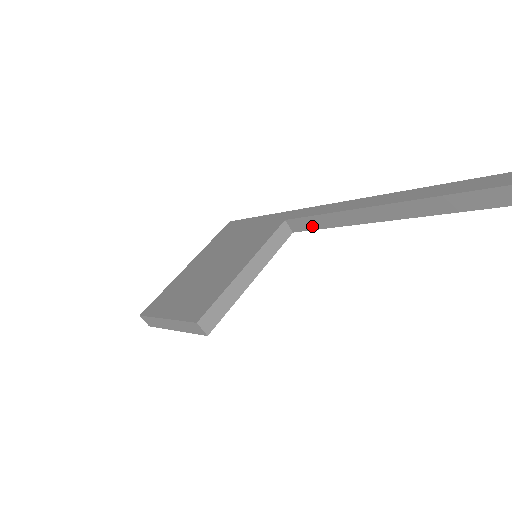
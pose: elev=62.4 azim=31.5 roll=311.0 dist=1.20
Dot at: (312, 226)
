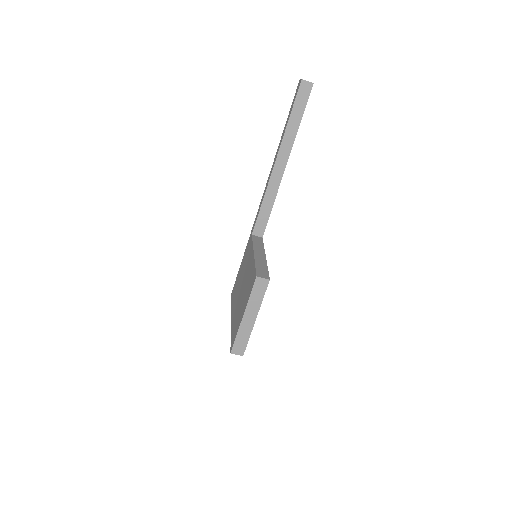
Dot at: (265, 218)
